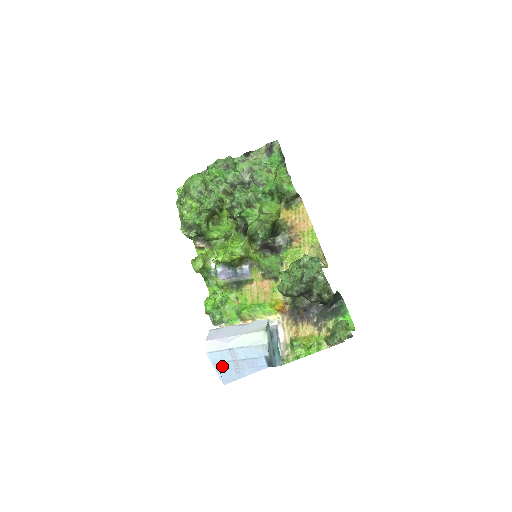
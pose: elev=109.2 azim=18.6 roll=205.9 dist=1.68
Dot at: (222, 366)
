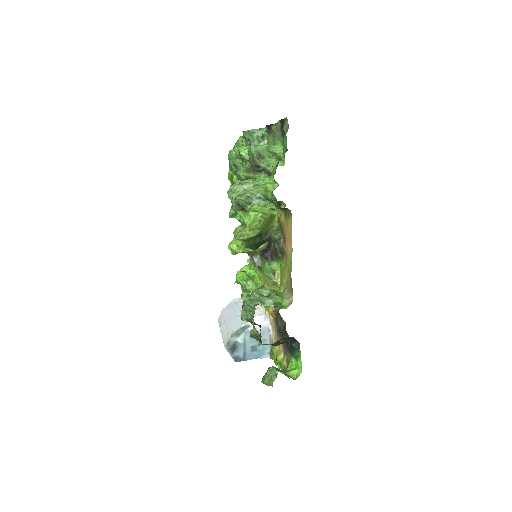
Dot at: occluded
